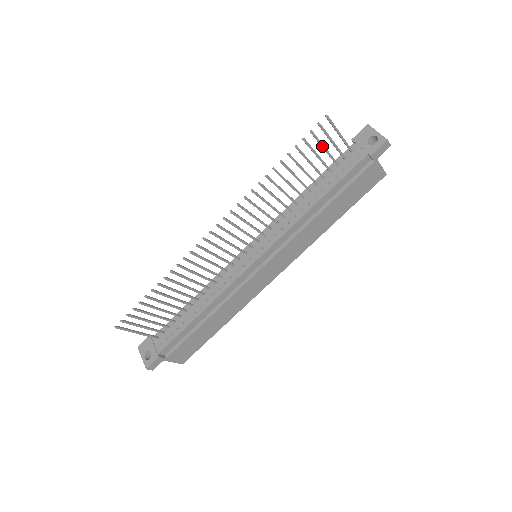
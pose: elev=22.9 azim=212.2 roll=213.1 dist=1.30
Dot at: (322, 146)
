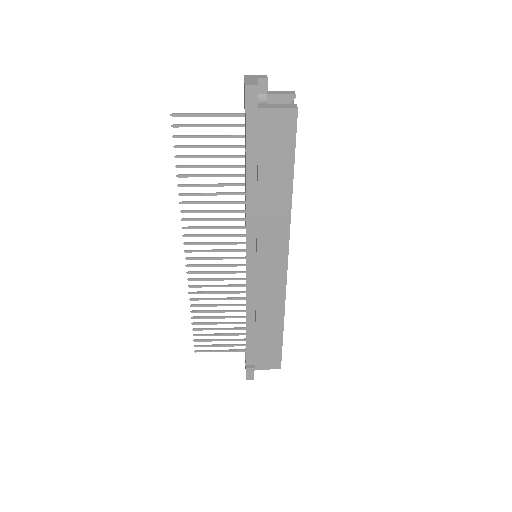
Dot at: (202, 137)
